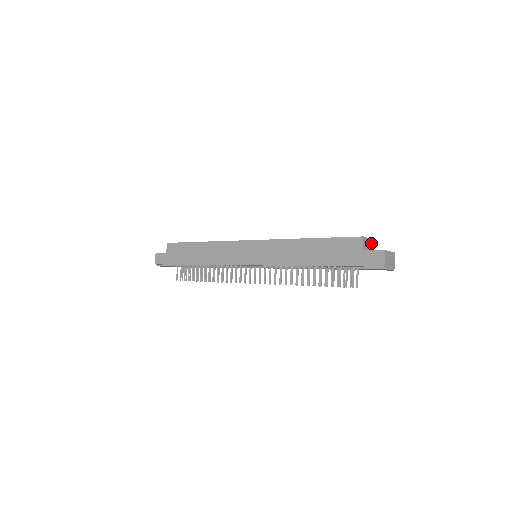
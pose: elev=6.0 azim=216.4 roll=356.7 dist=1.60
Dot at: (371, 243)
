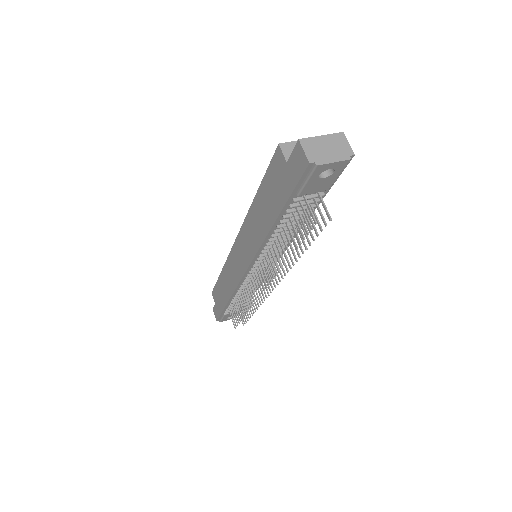
Dot at: occluded
